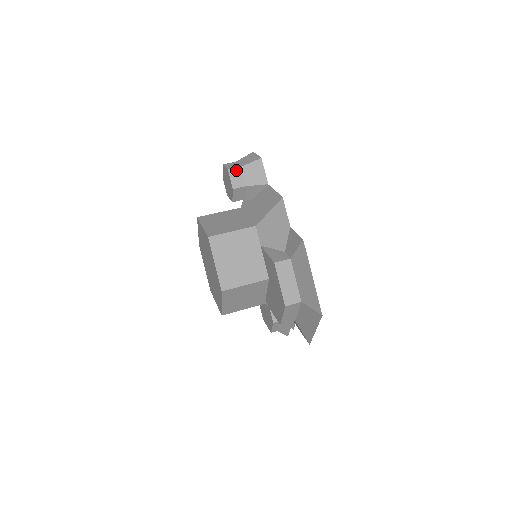
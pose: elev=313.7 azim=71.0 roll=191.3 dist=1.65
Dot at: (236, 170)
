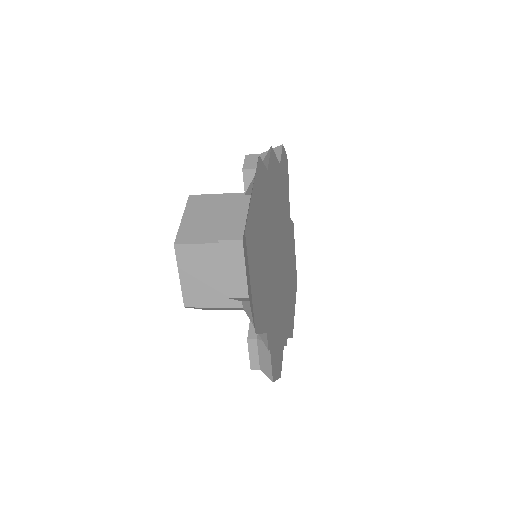
Dot at: (254, 156)
